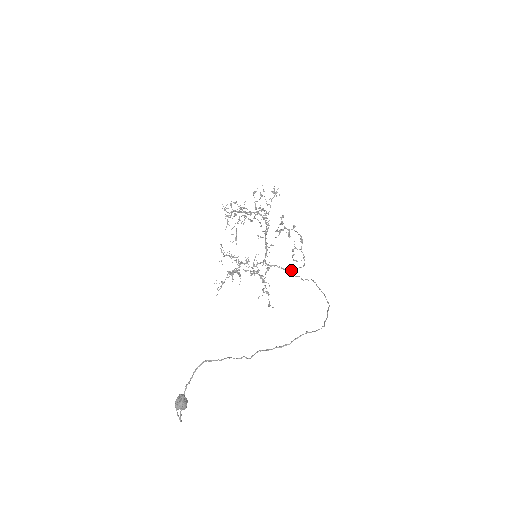
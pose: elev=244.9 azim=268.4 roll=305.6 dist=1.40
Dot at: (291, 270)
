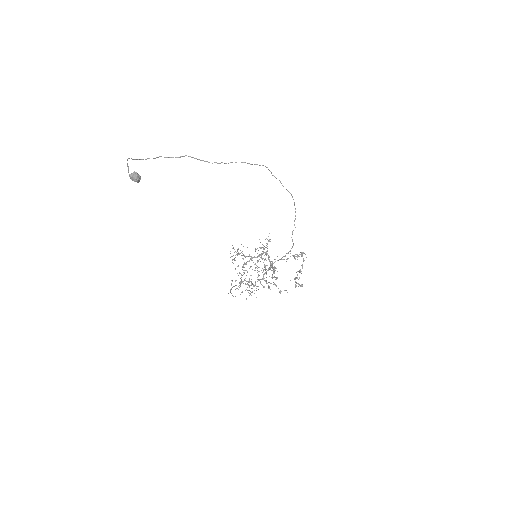
Dot at: occluded
